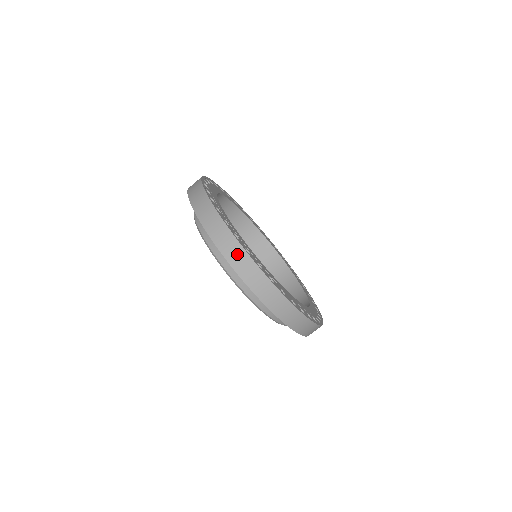
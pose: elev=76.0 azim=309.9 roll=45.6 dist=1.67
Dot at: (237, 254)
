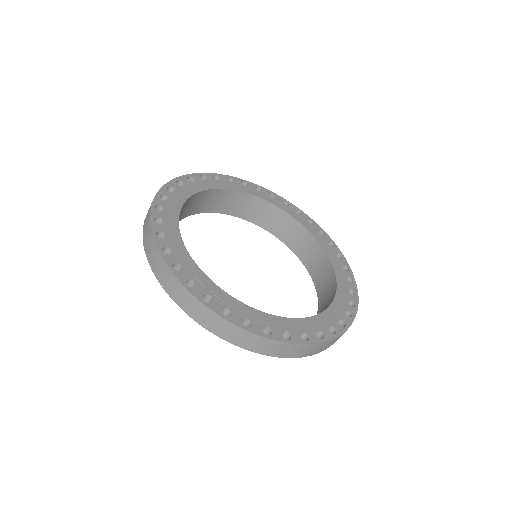
Dot at: (317, 349)
